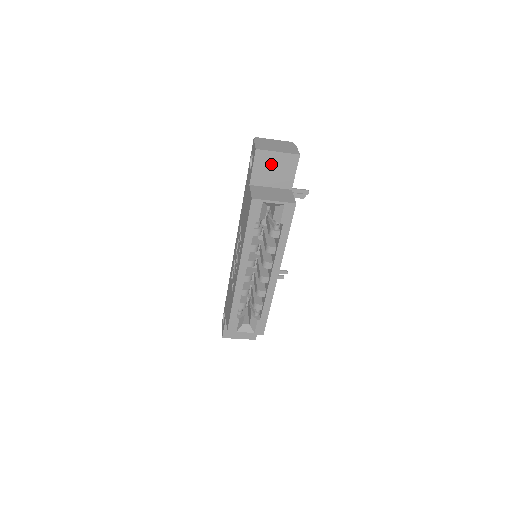
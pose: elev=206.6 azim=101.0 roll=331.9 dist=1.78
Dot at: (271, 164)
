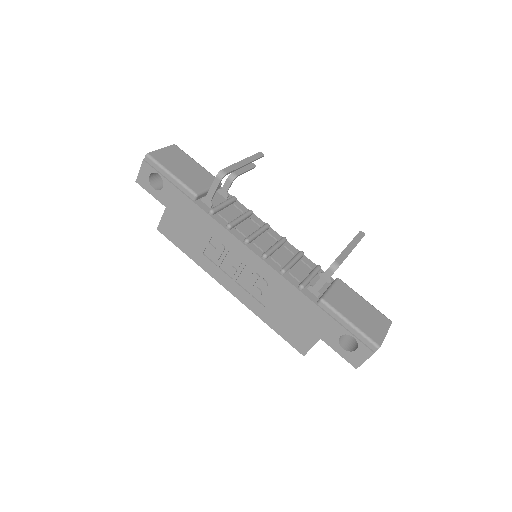
Dot at: occluded
